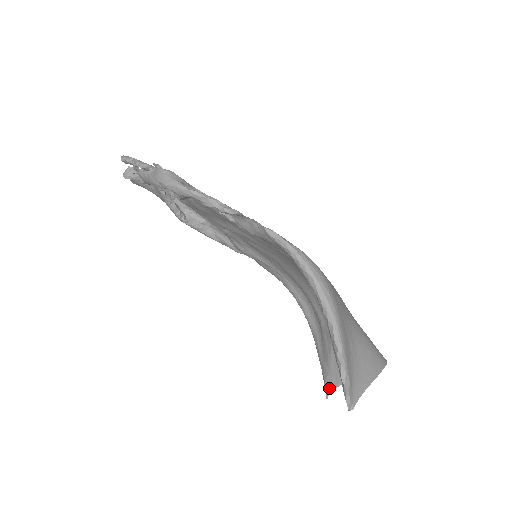
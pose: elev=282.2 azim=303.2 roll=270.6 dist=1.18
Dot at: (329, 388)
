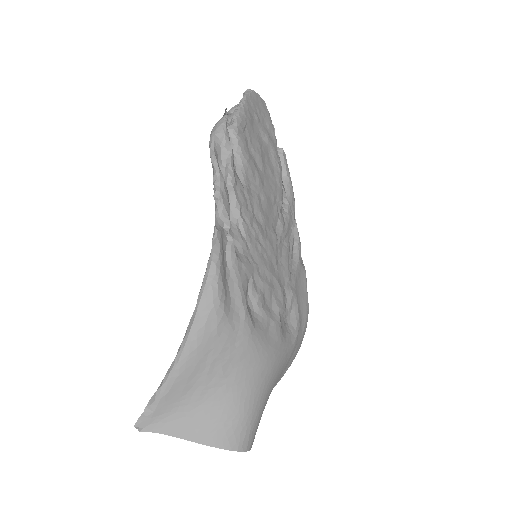
Dot at: occluded
